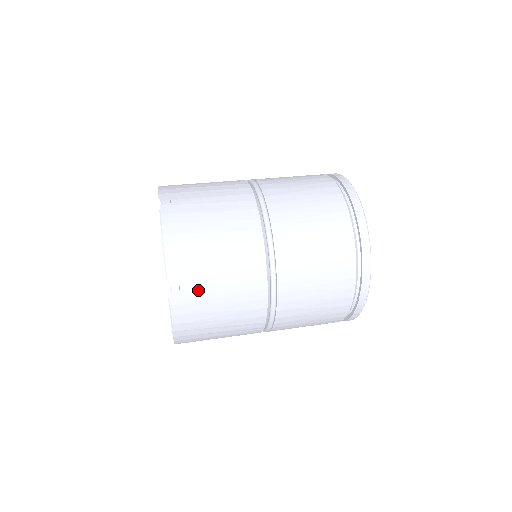
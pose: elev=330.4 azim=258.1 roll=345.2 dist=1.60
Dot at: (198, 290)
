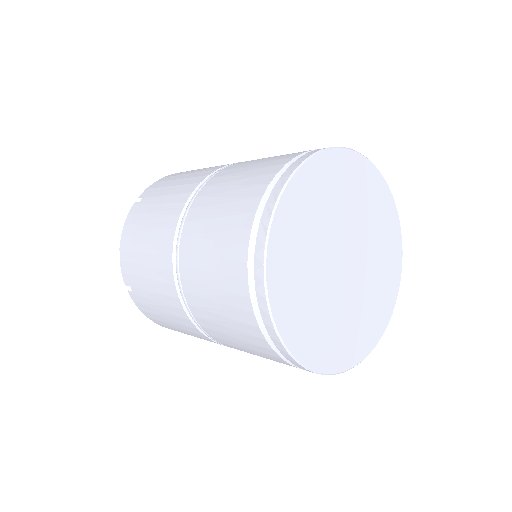
Dot at: (141, 294)
